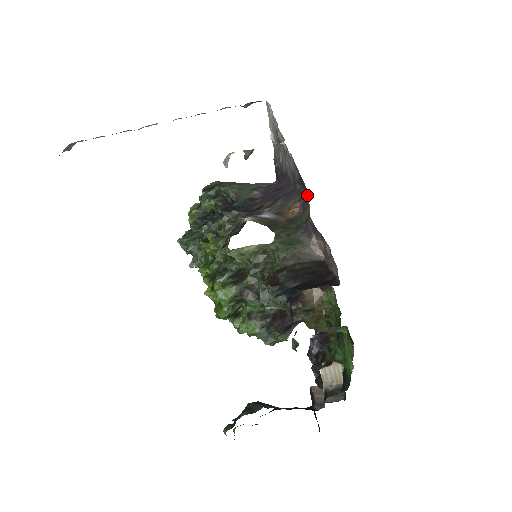
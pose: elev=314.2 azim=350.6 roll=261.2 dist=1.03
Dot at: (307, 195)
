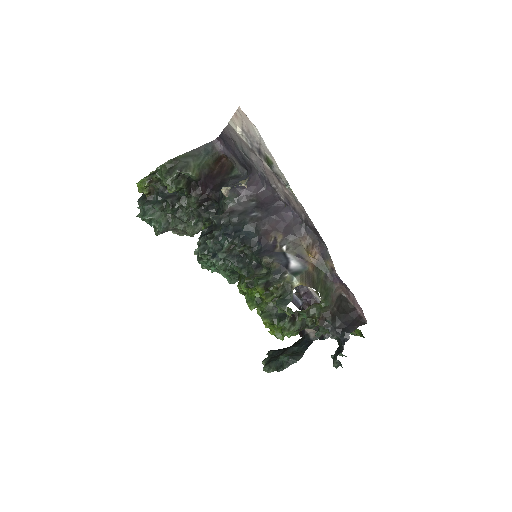
Dot at: (324, 246)
